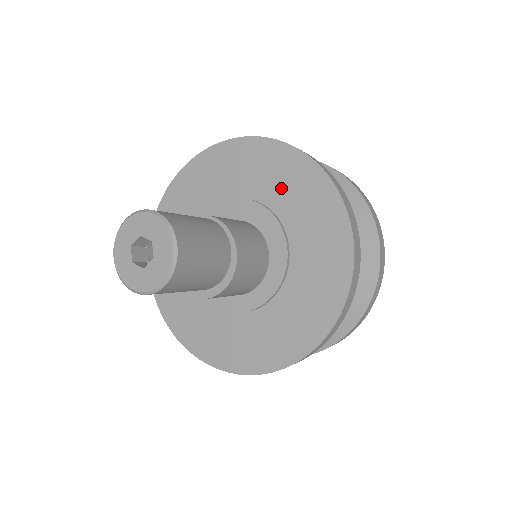
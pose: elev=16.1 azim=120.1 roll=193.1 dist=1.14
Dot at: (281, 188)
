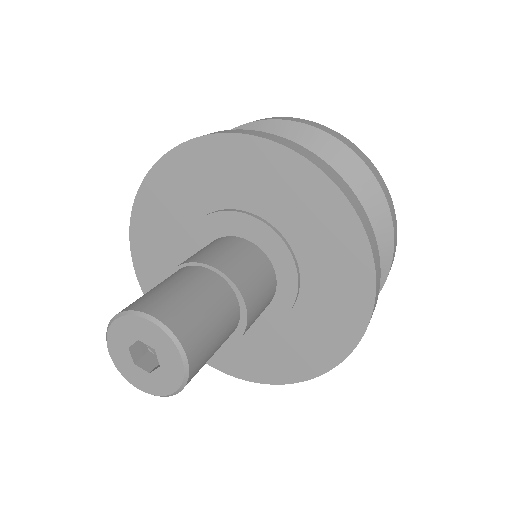
Dot at: (285, 203)
